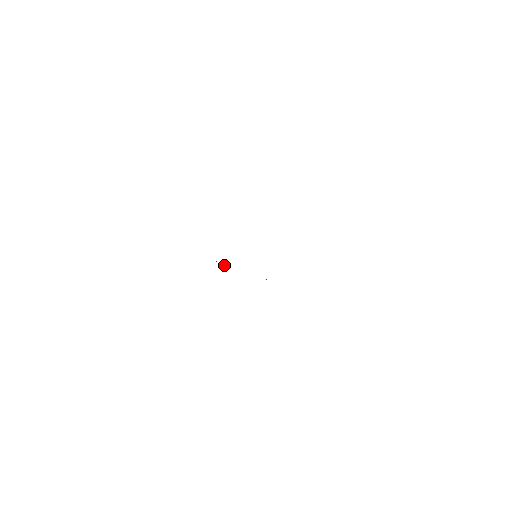
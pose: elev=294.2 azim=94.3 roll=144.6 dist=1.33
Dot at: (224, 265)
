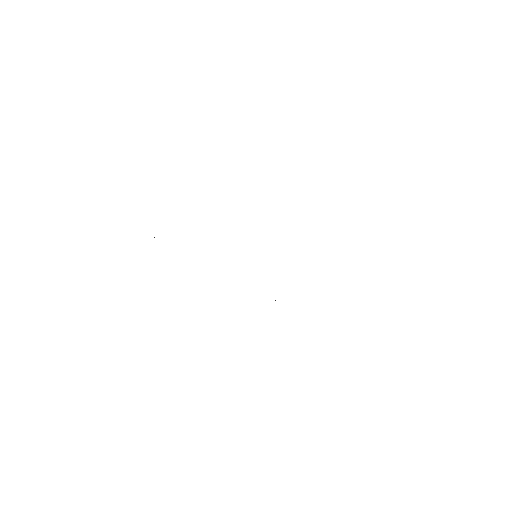
Dot at: occluded
